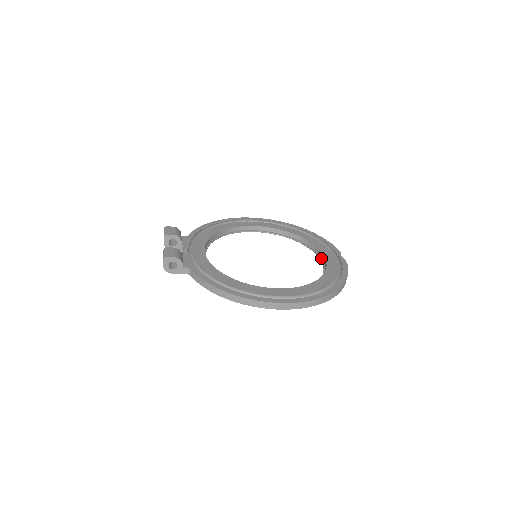
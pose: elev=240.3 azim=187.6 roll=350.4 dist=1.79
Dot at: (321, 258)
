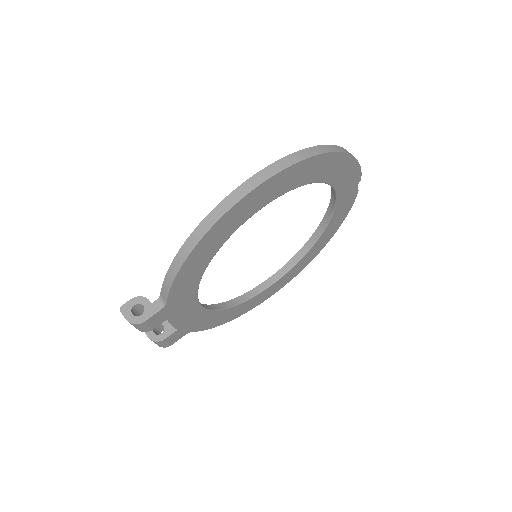
Dot at: (334, 203)
